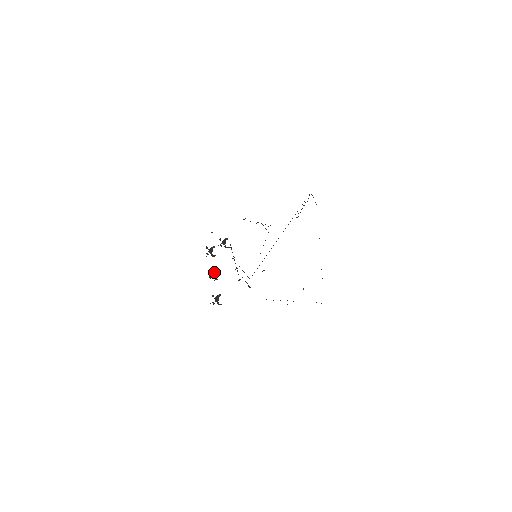
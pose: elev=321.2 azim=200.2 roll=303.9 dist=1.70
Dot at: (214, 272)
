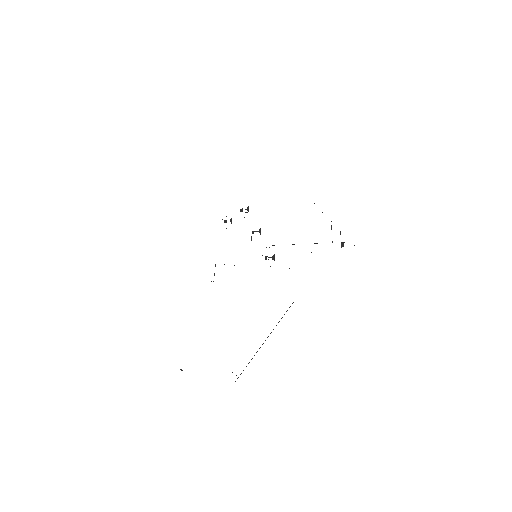
Dot at: occluded
